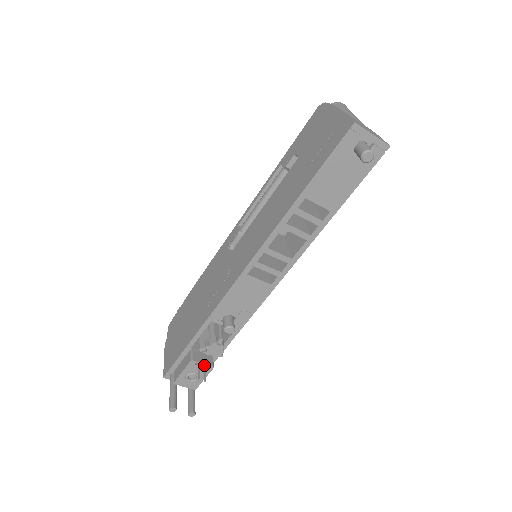
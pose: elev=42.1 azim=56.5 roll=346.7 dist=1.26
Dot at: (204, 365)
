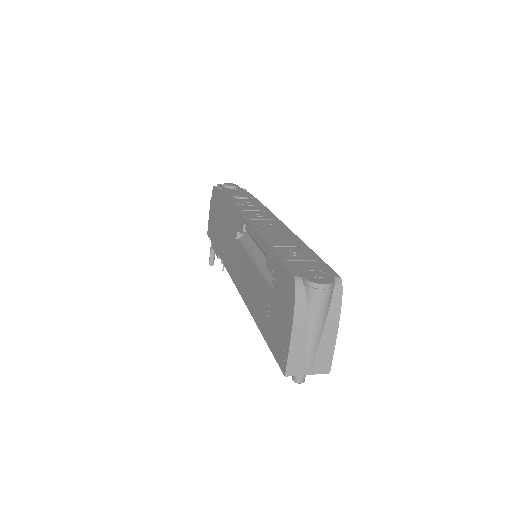
Dot at: occluded
